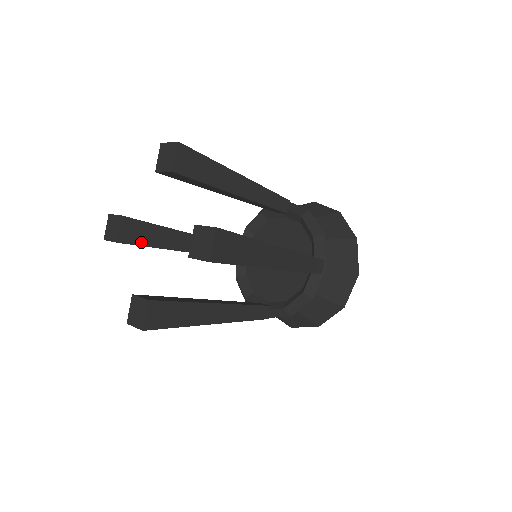
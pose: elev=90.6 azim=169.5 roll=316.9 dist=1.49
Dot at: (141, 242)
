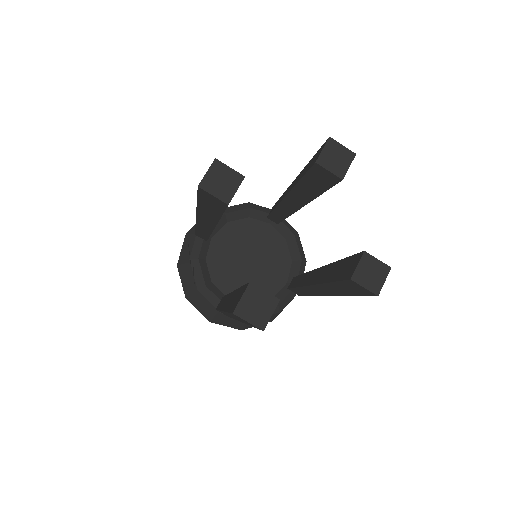
Dot at: occluded
